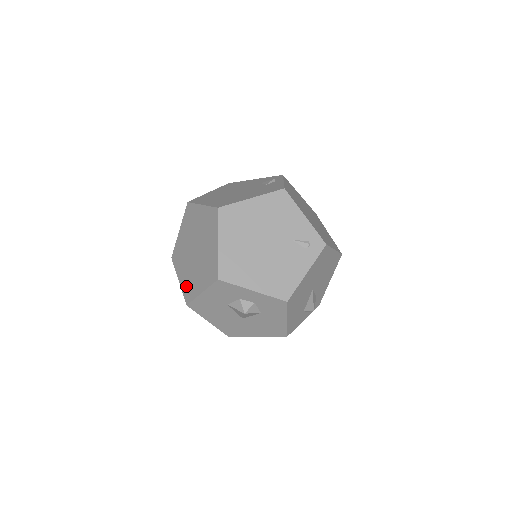
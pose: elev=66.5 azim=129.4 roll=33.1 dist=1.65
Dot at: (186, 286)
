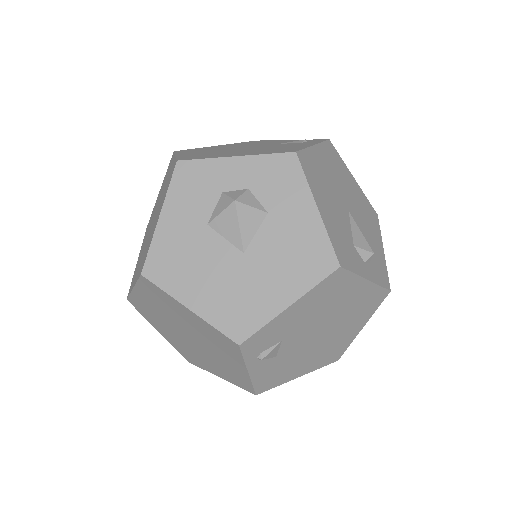
Dot at: (141, 264)
